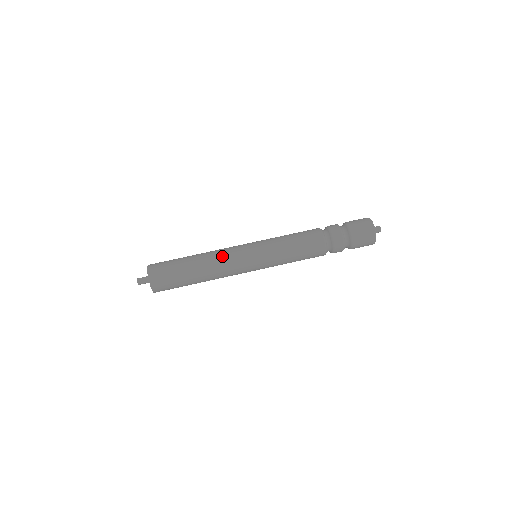
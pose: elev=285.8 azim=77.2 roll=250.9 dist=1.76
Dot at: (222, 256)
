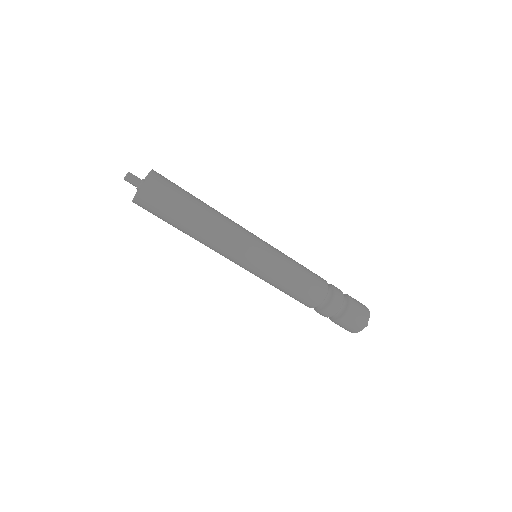
Dot at: (223, 245)
